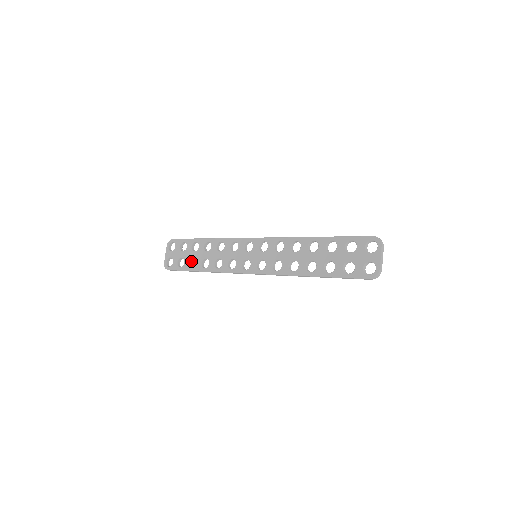
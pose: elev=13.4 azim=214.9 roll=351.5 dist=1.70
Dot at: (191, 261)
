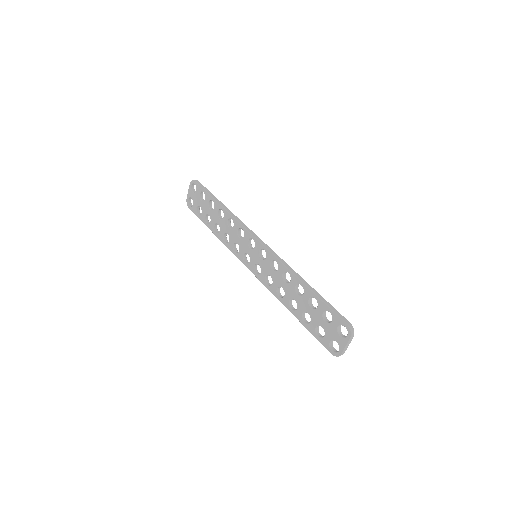
Dot at: (207, 215)
